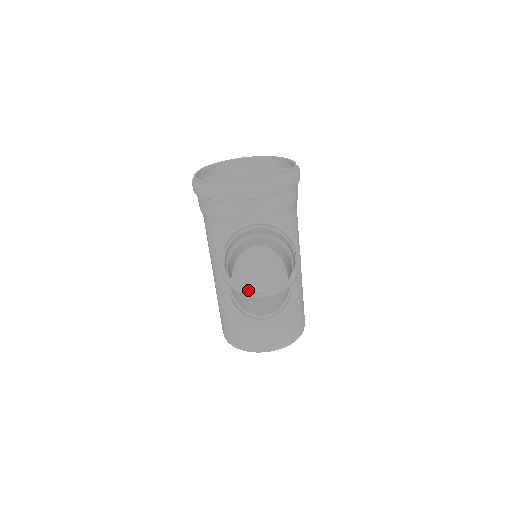
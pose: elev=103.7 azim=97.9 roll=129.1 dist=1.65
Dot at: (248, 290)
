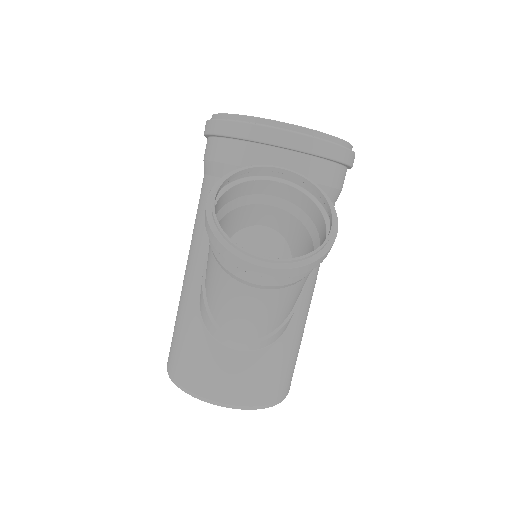
Dot at: occluded
